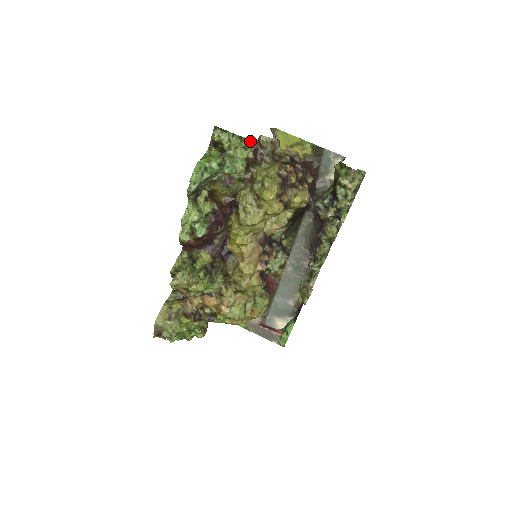
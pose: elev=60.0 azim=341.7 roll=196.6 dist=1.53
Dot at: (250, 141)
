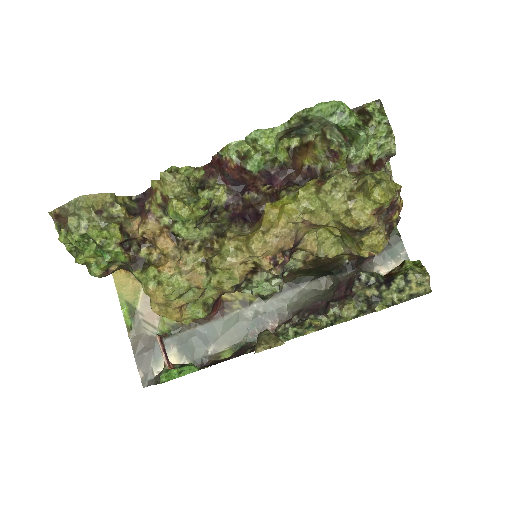
Dot at: (392, 146)
